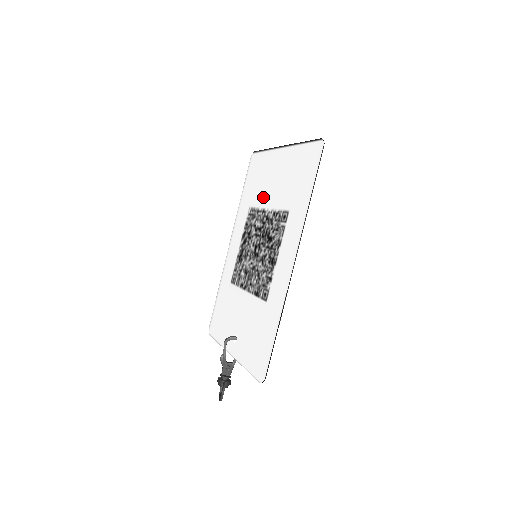
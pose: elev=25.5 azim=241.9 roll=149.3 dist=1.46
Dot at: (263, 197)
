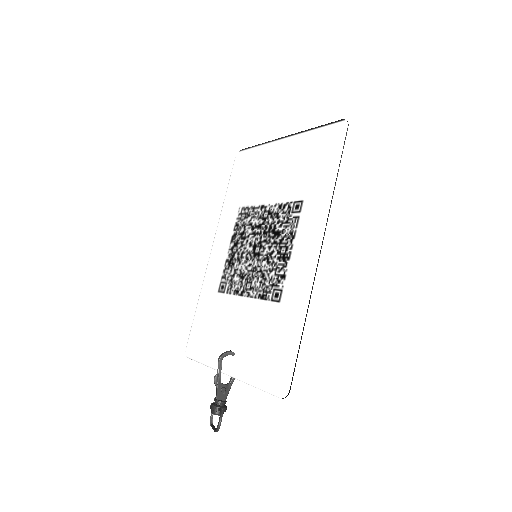
Dot at: (260, 192)
